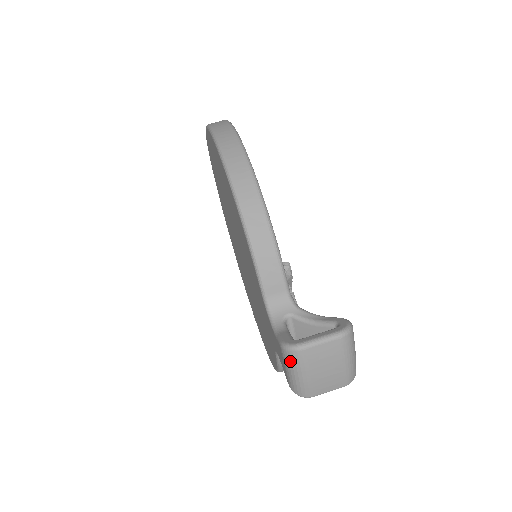
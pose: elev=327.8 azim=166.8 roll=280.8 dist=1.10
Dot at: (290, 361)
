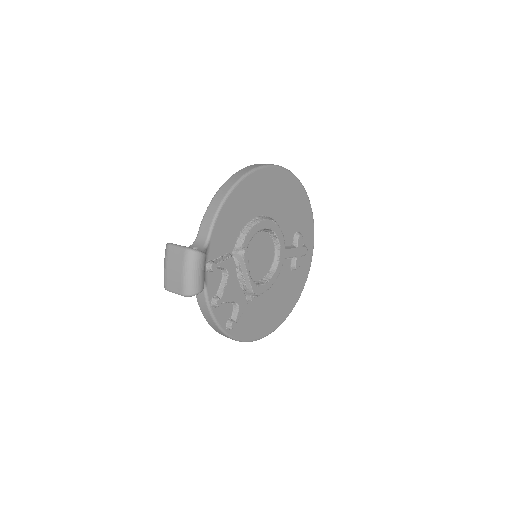
Dot at: (165, 254)
